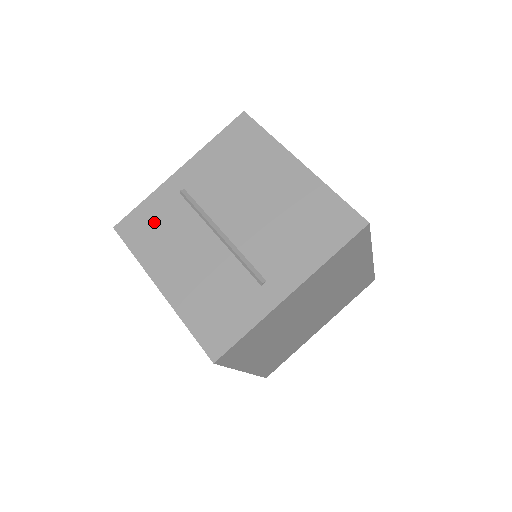
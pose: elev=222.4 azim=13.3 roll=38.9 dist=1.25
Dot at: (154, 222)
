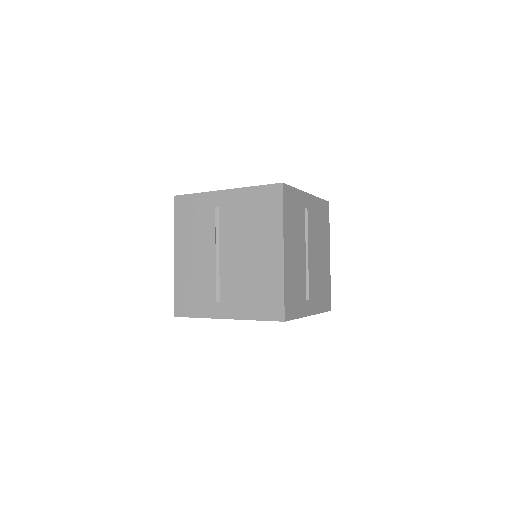
Dot at: (193, 213)
